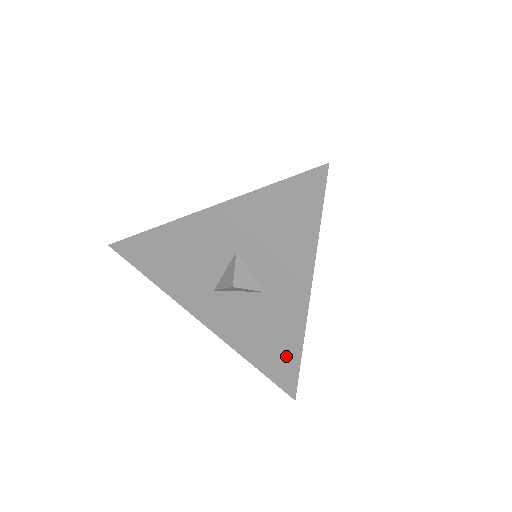
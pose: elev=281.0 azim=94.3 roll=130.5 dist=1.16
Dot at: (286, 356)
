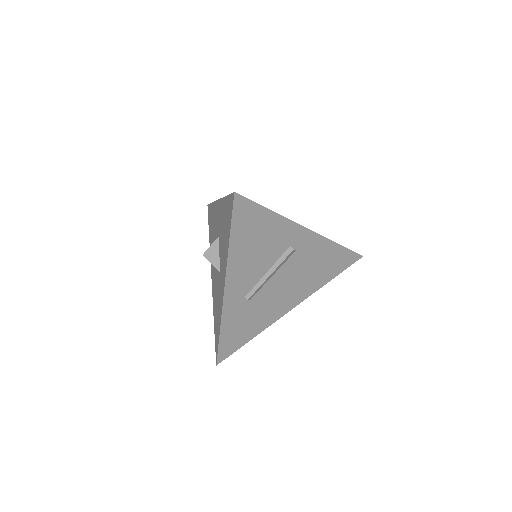
Dot at: (218, 327)
